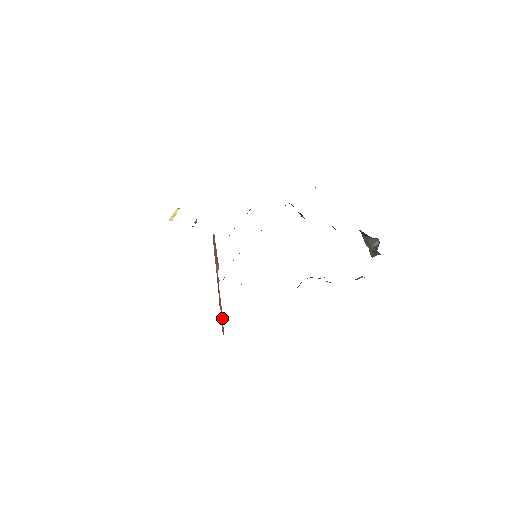
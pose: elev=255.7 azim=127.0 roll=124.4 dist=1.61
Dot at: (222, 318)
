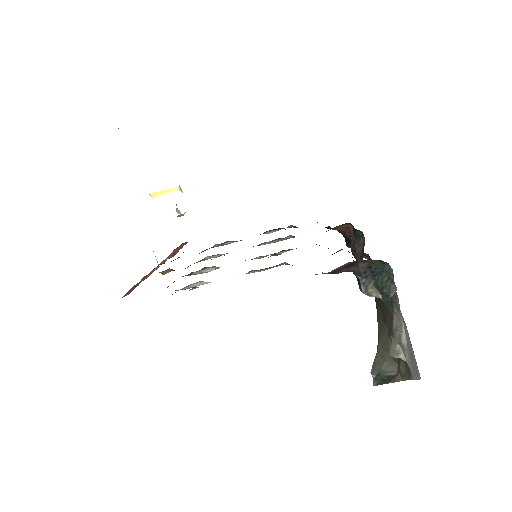
Dot at: (139, 283)
